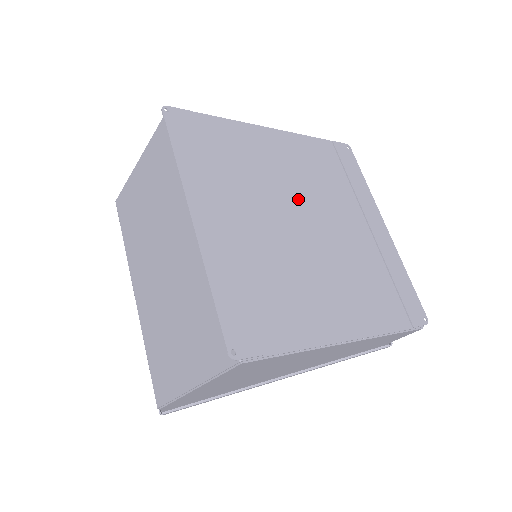
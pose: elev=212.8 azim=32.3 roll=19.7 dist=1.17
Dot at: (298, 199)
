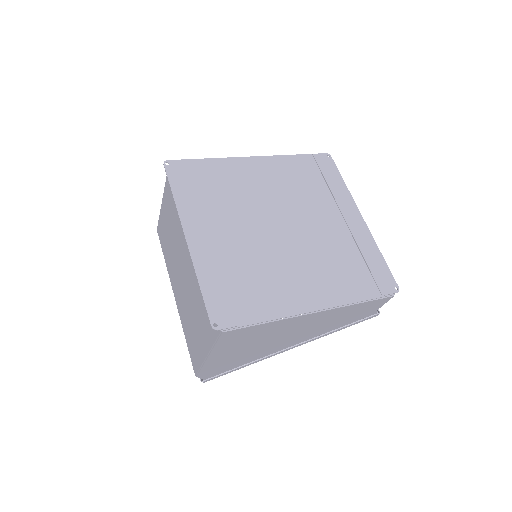
Dot at: (276, 208)
